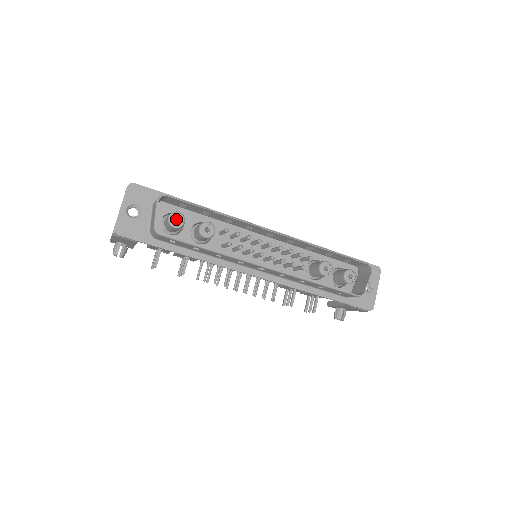
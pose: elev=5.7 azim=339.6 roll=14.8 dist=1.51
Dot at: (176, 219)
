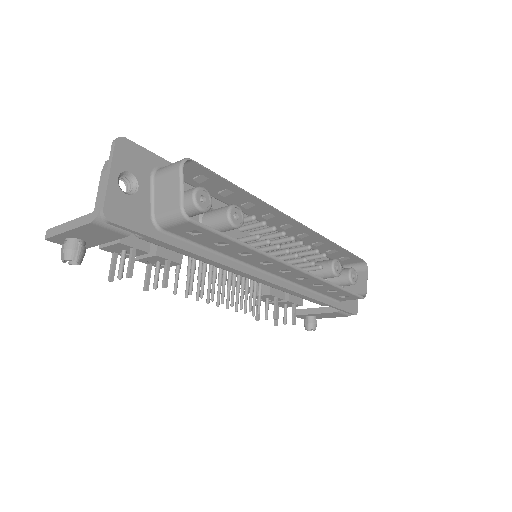
Dot at: occluded
